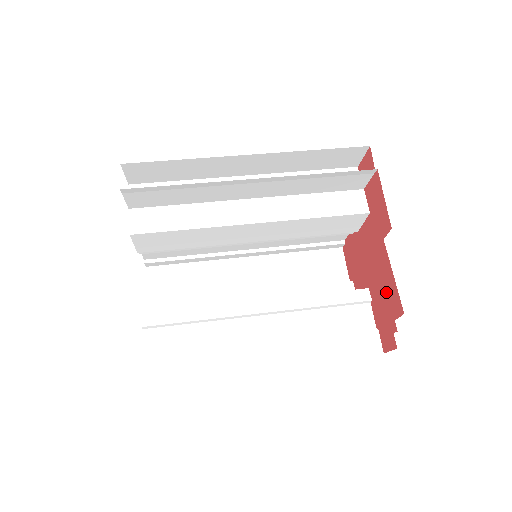
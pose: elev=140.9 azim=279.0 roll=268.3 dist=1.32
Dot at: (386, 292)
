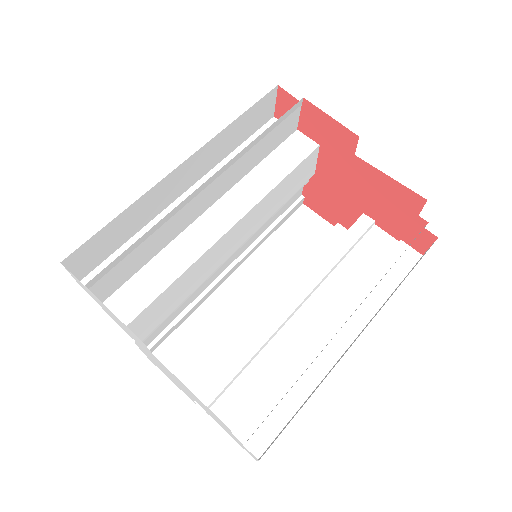
Dot at: (390, 199)
